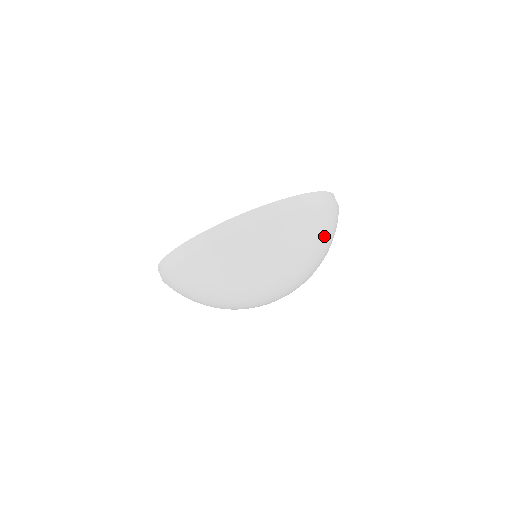
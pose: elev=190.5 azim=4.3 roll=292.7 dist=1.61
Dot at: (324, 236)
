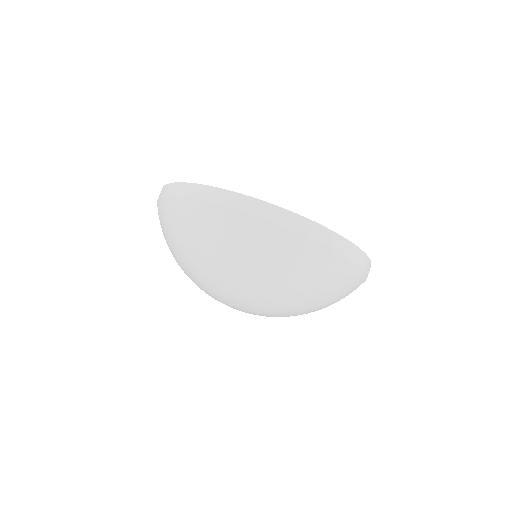
Dot at: (338, 300)
